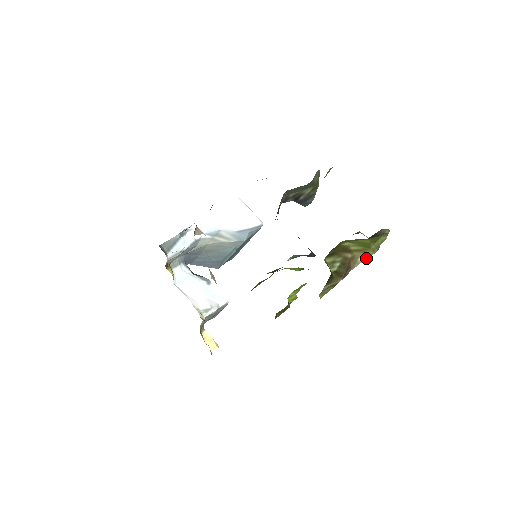
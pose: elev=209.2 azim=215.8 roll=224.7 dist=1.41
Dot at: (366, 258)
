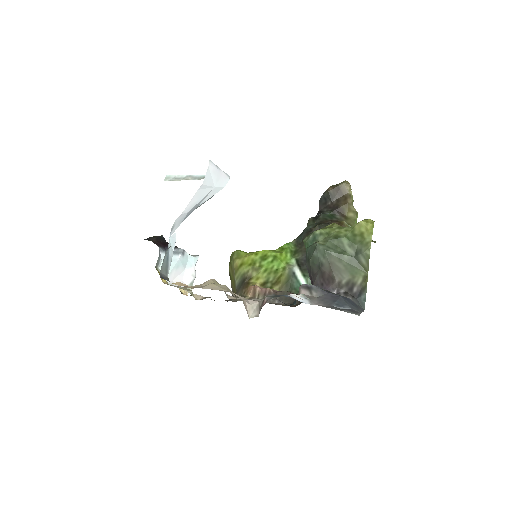
Dot at: occluded
